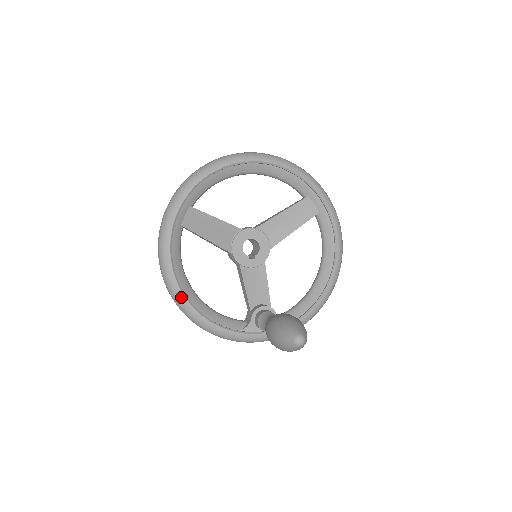
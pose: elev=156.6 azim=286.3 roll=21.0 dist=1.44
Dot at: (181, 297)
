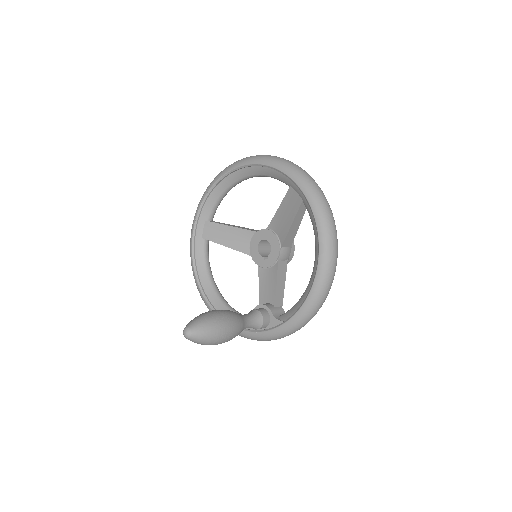
Dot at: (203, 298)
